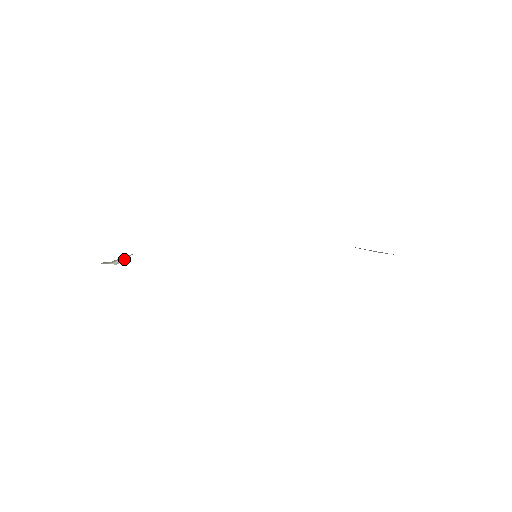
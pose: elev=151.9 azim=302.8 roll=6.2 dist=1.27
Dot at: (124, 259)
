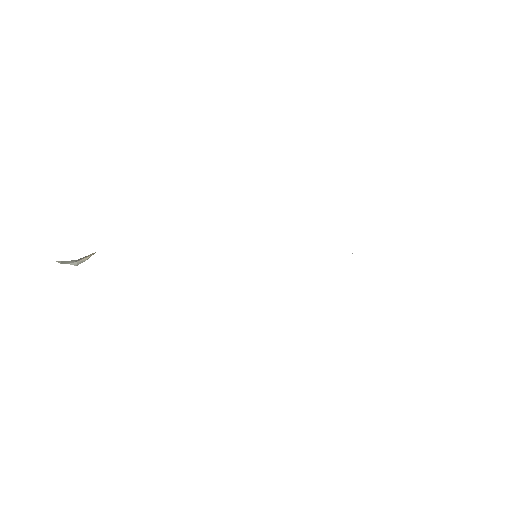
Dot at: (87, 258)
